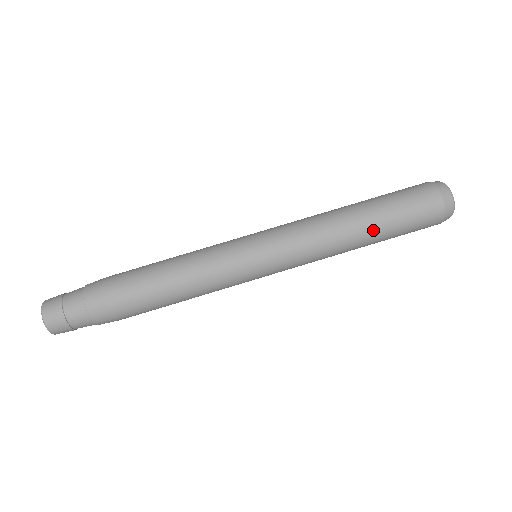
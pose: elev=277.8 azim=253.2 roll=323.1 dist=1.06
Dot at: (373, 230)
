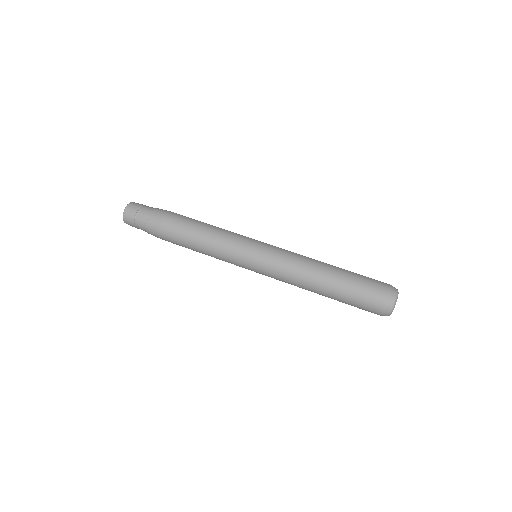
Dot at: (331, 285)
